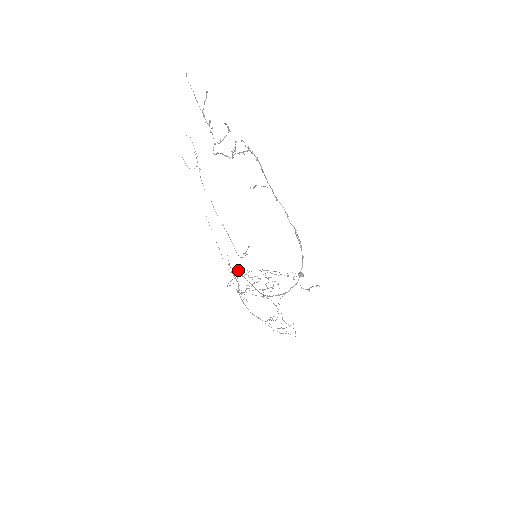
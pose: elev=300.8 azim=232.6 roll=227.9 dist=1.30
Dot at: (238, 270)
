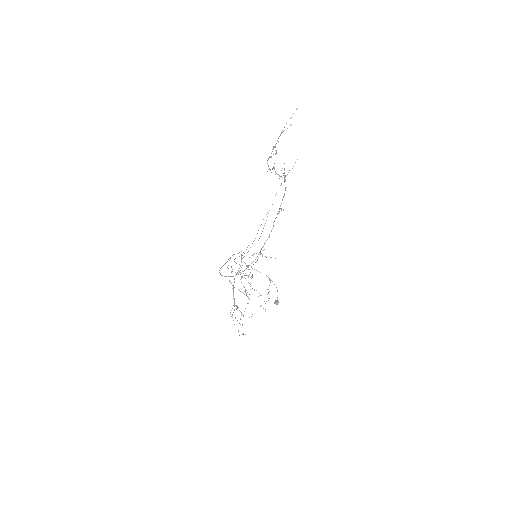
Dot at: (239, 252)
